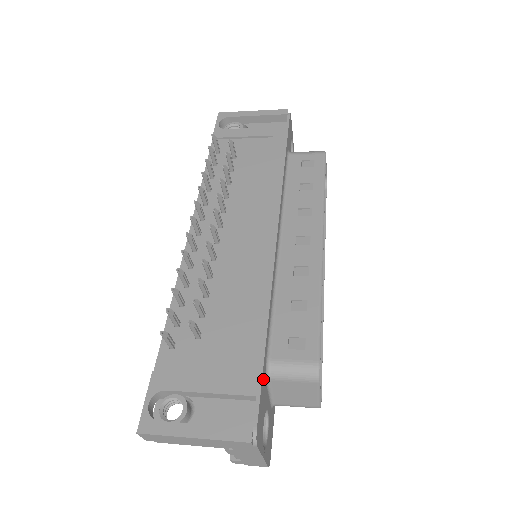
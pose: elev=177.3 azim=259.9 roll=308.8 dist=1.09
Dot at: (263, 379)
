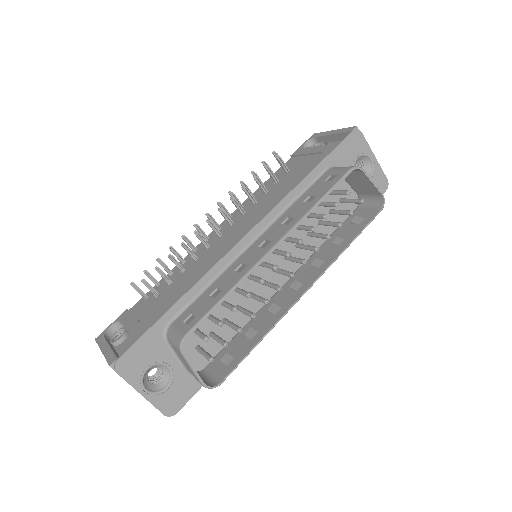
Dot at: (153, 334)
